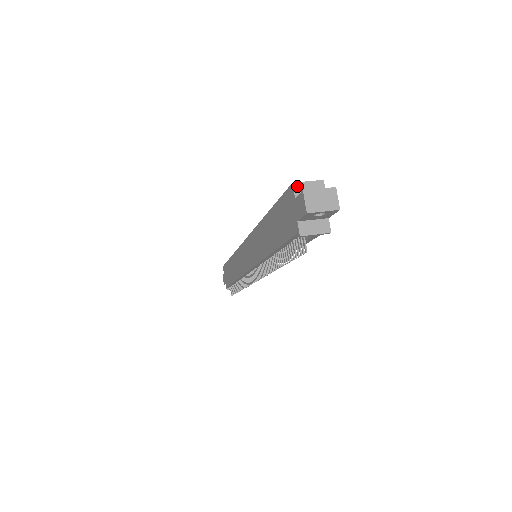
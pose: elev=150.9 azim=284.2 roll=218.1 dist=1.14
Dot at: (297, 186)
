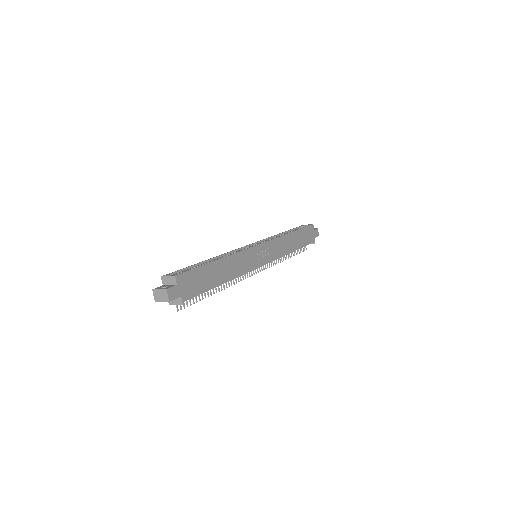
Dot at: (163, 279)
